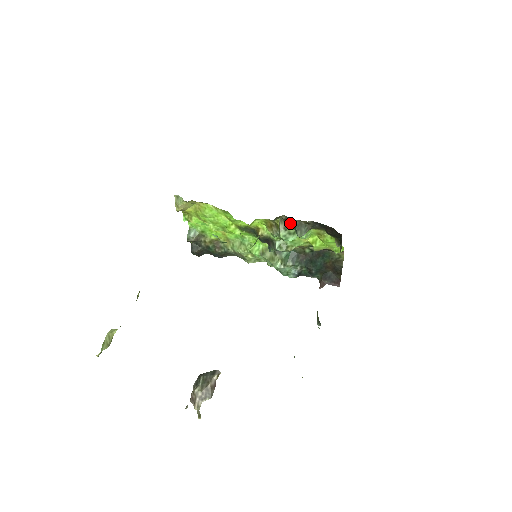
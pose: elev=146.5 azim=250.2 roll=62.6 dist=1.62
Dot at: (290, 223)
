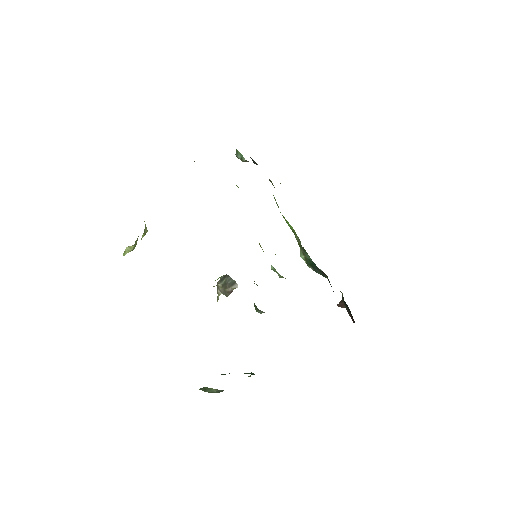
Dot at: occluded
